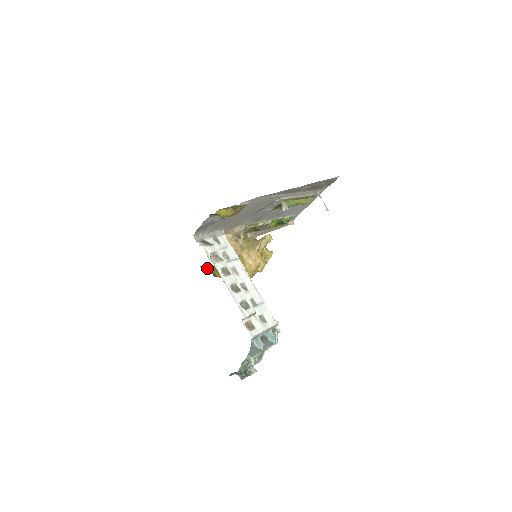
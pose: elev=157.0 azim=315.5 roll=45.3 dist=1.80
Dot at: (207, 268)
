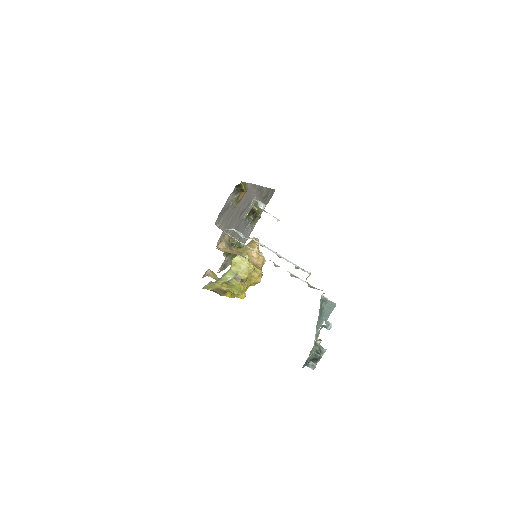
Dot at: (212, 285)
